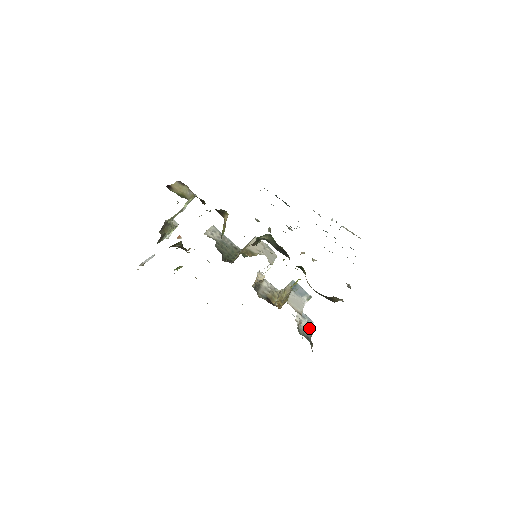
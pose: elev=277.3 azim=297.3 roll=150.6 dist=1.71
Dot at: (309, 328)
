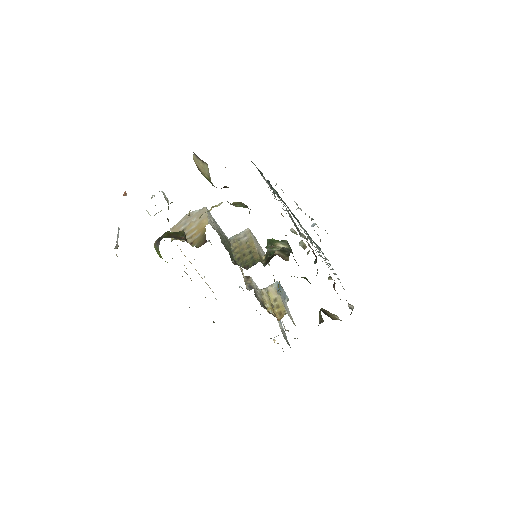
Dot at: (284, 331)
